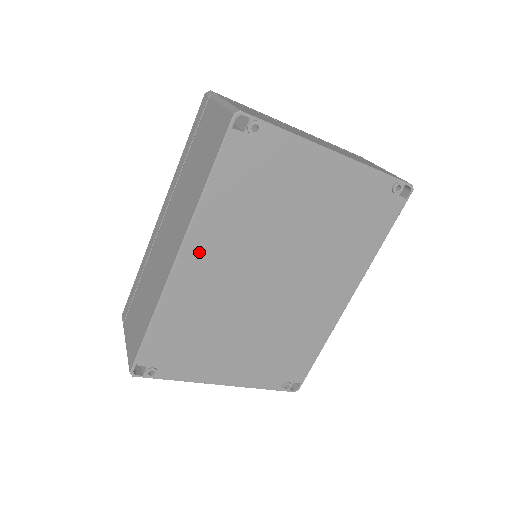
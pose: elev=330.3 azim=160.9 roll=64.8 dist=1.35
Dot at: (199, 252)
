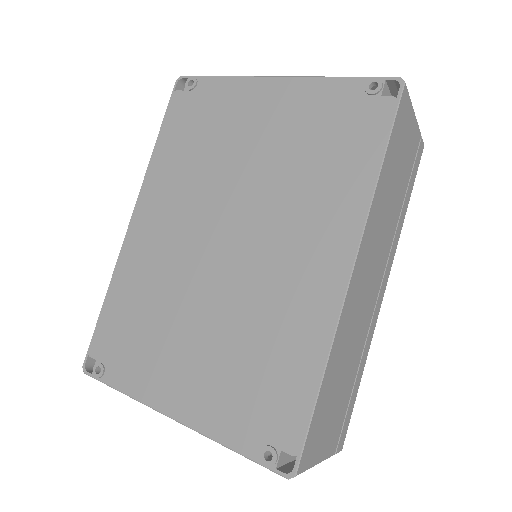
Dot at: (149, 211)
